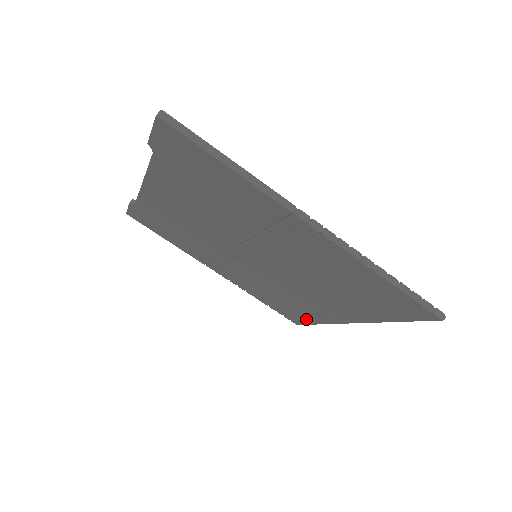
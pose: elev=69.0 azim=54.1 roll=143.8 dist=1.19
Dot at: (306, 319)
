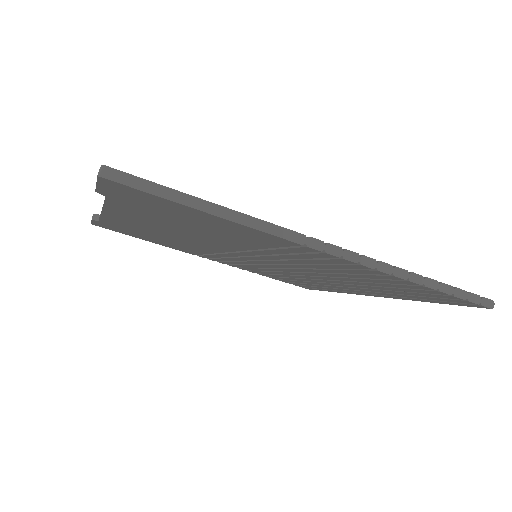
Dot at: occluded
